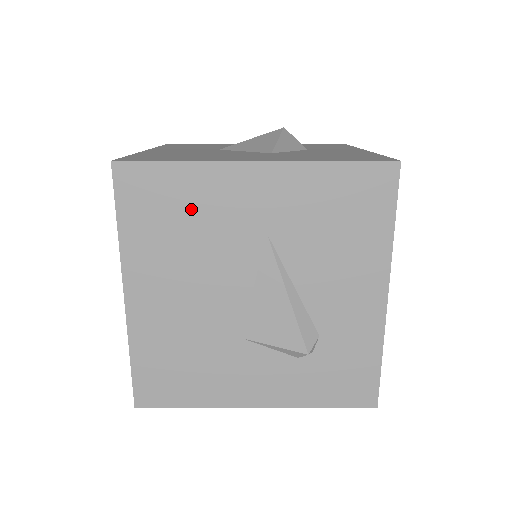
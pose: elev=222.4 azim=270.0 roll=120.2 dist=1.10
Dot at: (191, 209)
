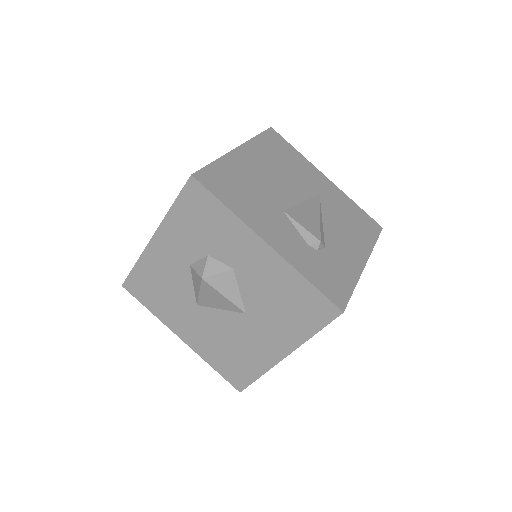
Dot at: (292, 162)
